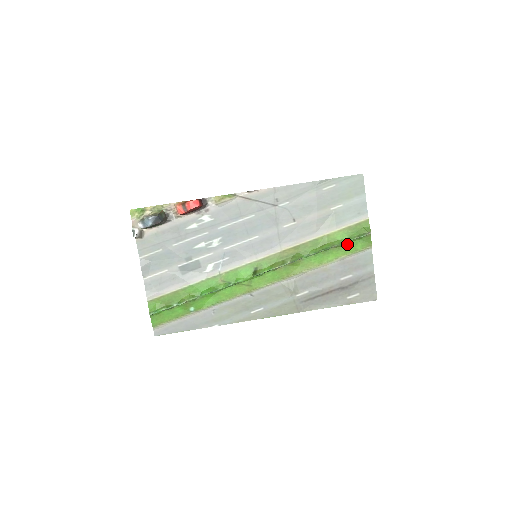
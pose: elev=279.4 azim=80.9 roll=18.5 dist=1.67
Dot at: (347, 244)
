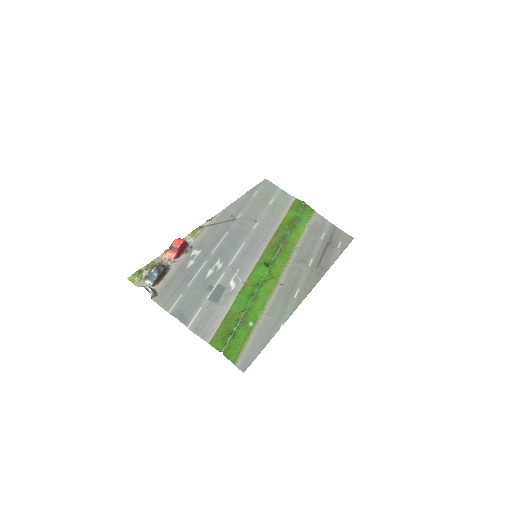
Dot at: (301, 217)
